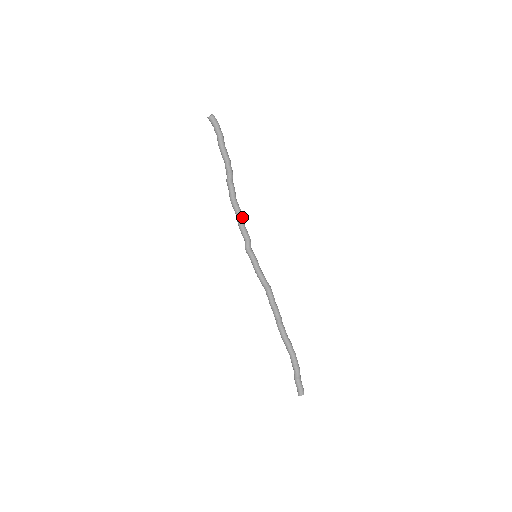
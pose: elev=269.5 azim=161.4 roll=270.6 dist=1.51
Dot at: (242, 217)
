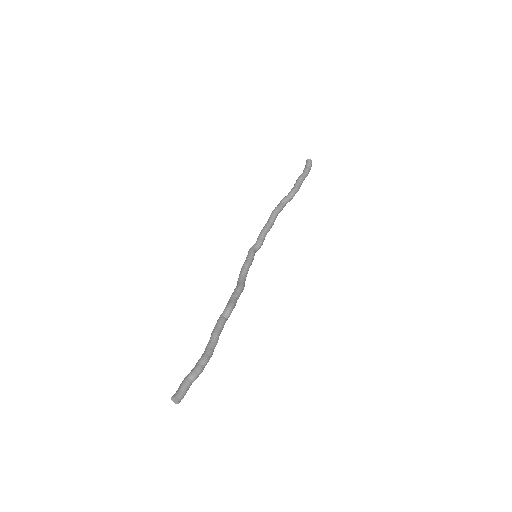
Dot at: (271, 227)
